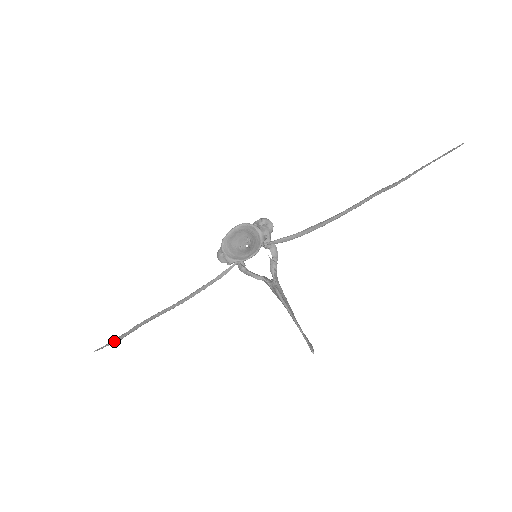
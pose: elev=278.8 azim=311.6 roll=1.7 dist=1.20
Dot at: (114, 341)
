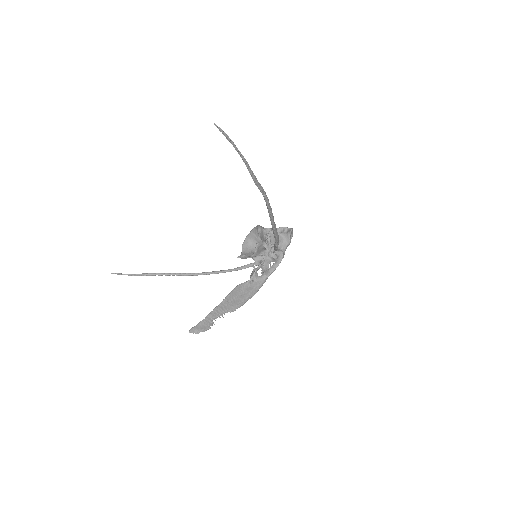
Dot at: (128, 274)
